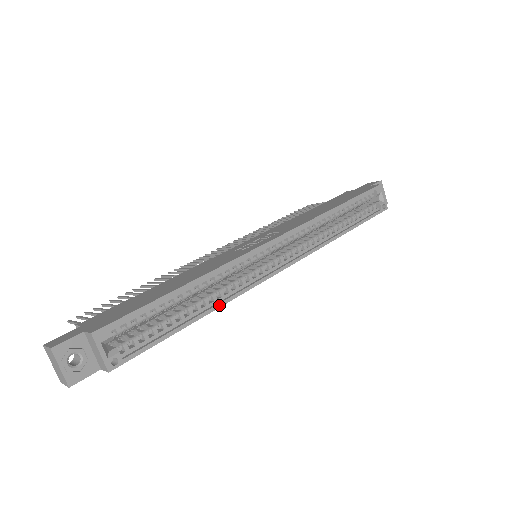
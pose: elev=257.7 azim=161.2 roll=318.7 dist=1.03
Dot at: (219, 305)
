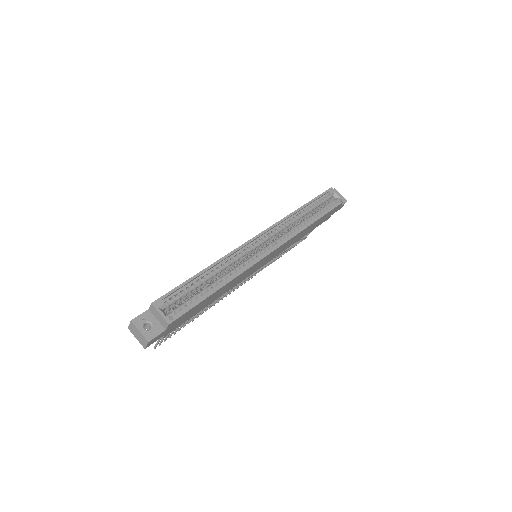
Dot at: (232, 278)
